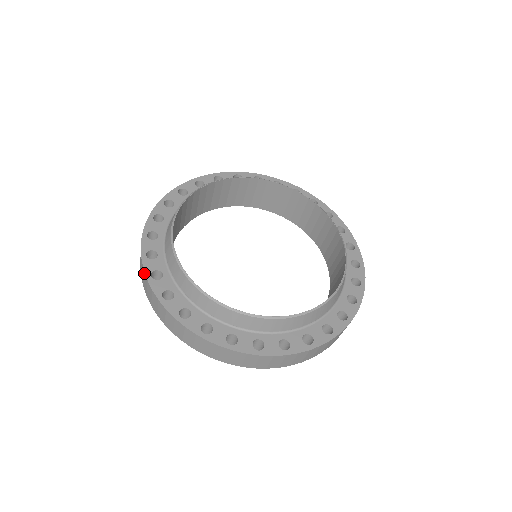
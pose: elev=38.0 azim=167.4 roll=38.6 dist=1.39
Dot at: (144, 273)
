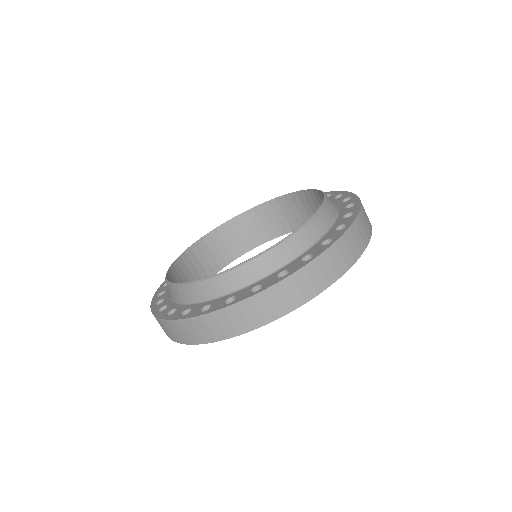
Dot at: occluded
